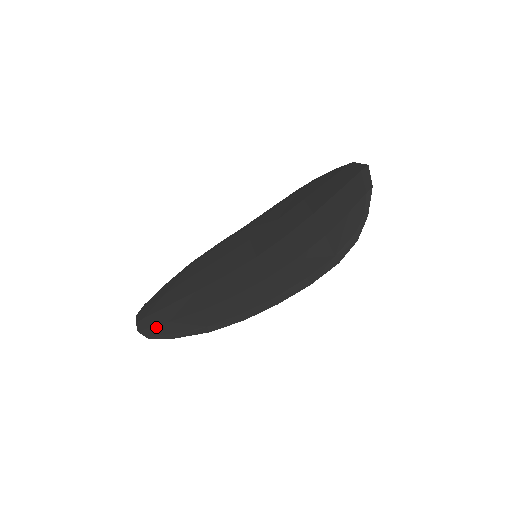
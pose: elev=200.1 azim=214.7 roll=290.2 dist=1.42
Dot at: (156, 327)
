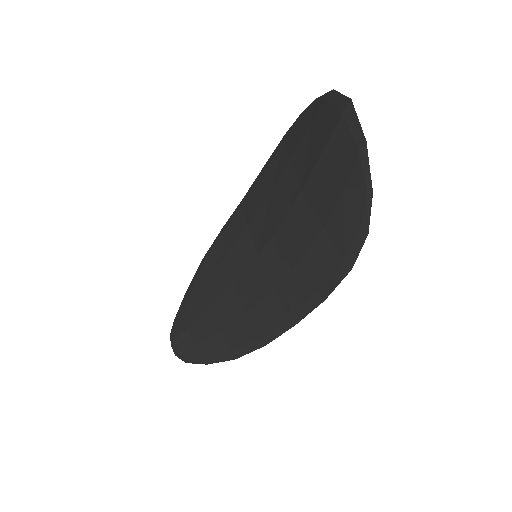
Dot at: (188, 351)
